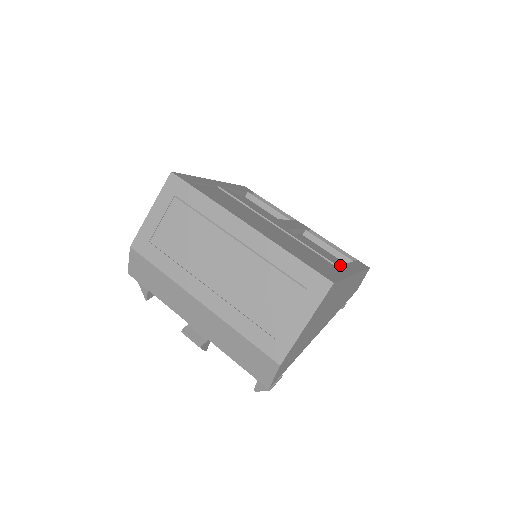
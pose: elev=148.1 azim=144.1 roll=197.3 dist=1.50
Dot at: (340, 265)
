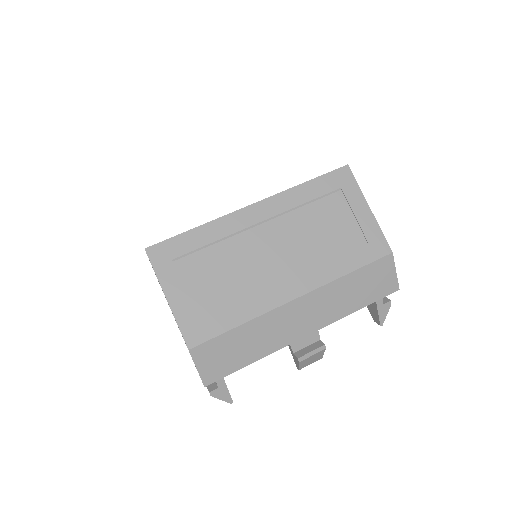
Dot at: occluded
